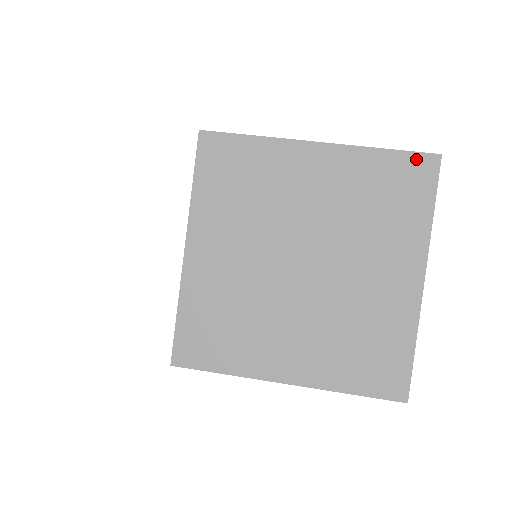
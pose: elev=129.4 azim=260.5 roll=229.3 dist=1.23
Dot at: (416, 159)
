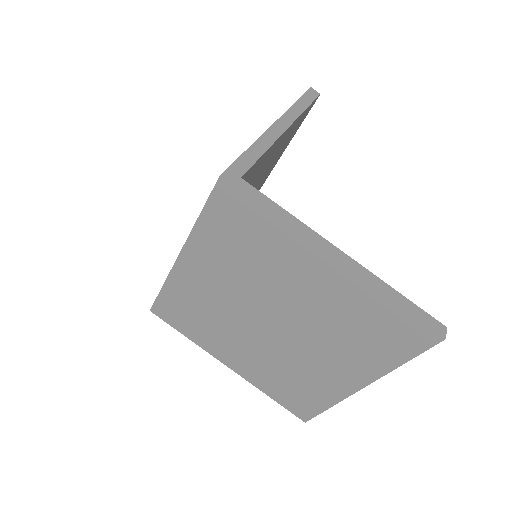
Dot at: (418, 327)
